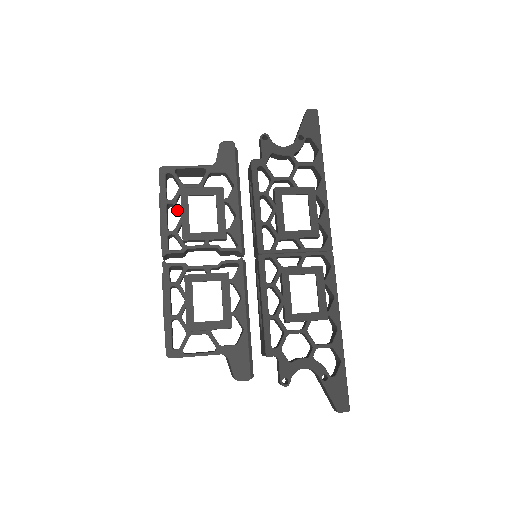
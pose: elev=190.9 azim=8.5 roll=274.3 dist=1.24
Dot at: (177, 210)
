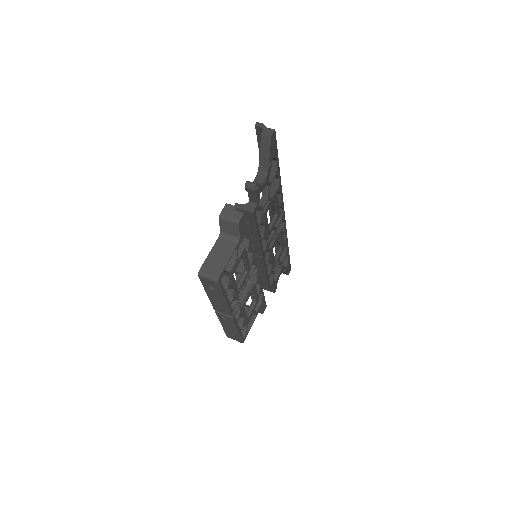
Dot at: occluded
